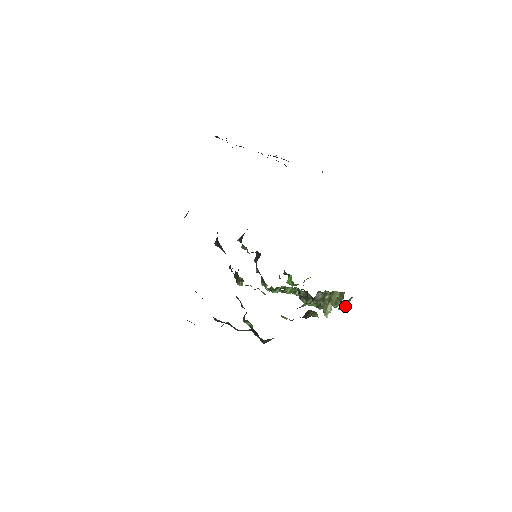
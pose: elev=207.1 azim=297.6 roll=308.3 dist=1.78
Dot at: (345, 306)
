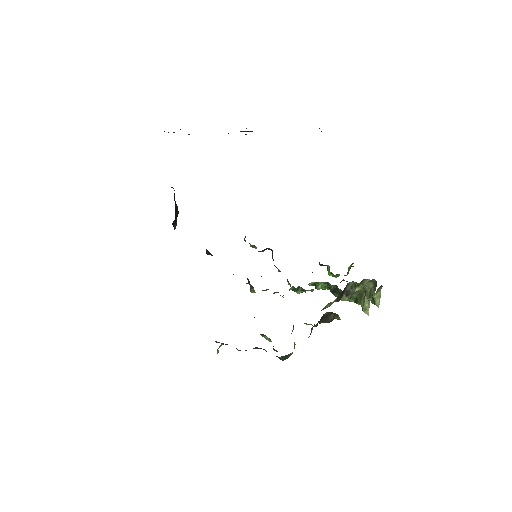
Dot at: (376, 299)
